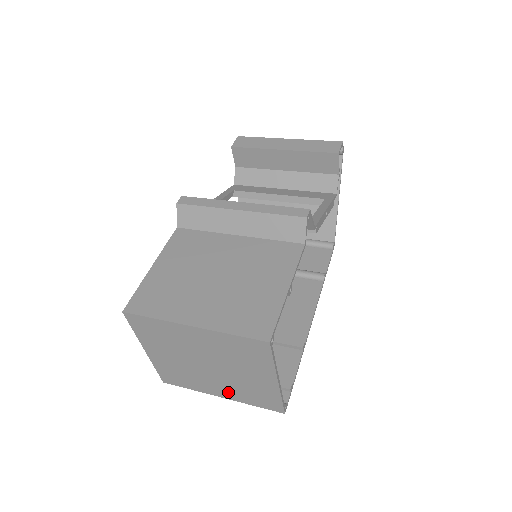
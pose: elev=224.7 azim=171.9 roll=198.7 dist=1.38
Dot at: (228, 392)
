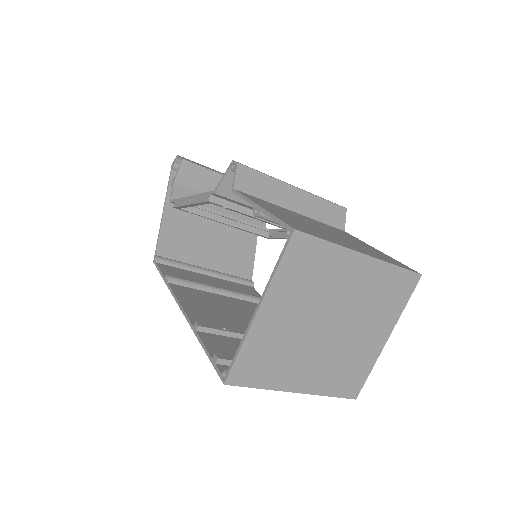
Dot at: (315, 377)
